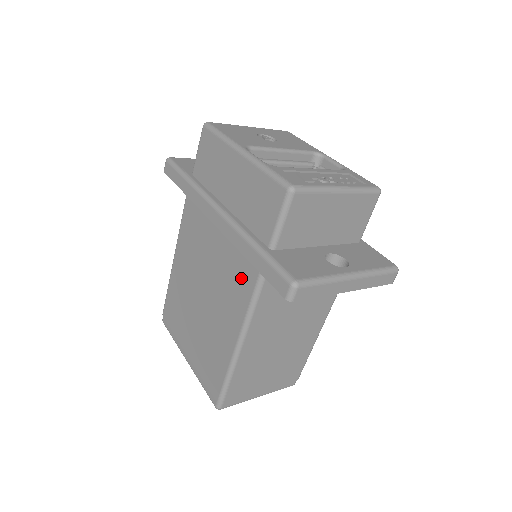
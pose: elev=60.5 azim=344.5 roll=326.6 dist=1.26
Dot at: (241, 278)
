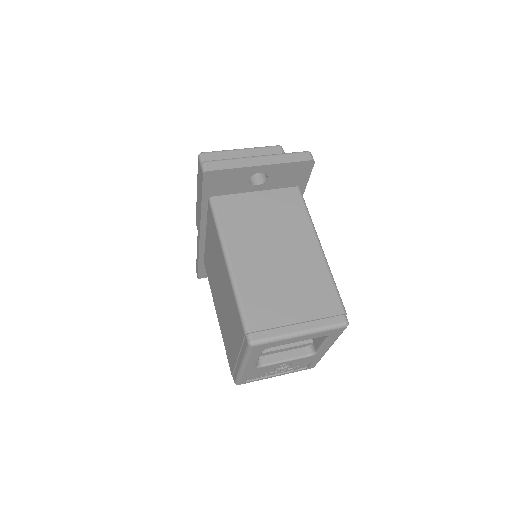
Dot at: (212, 229)
